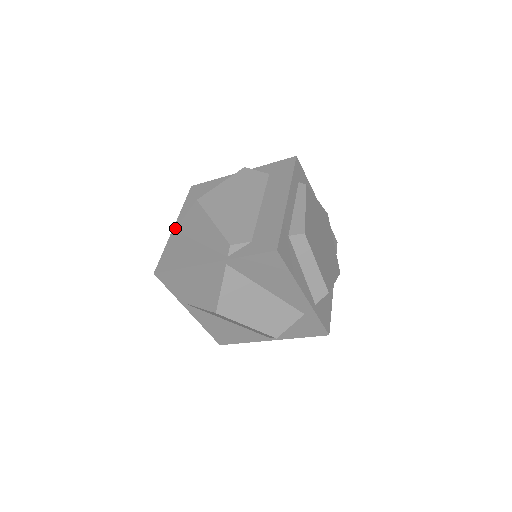
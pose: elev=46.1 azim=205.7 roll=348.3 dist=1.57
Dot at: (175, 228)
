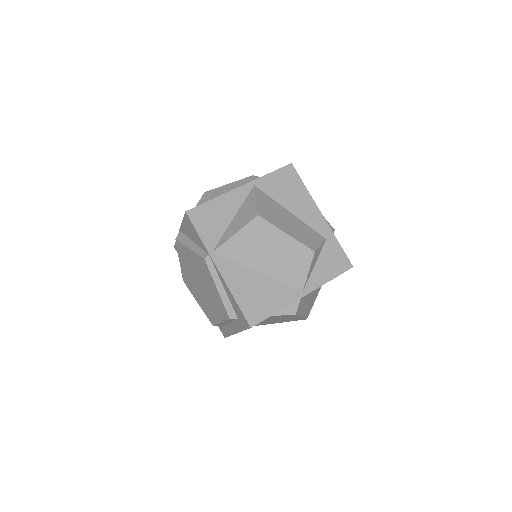
Dot at: occluded
